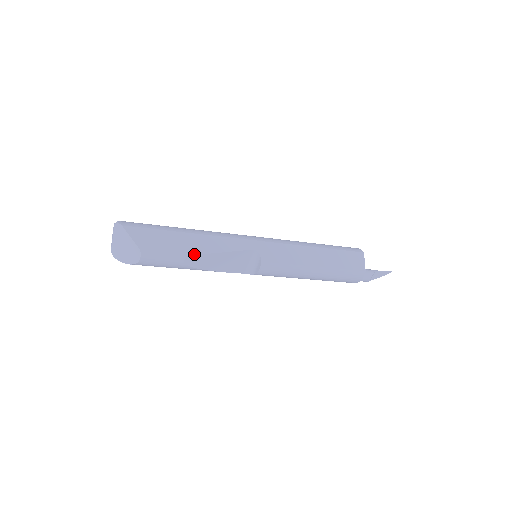
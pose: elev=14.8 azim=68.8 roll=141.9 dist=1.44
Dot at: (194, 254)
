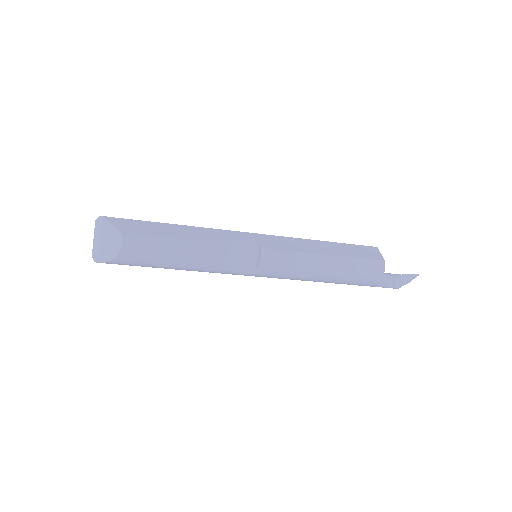
Dot at: (183, 239)
